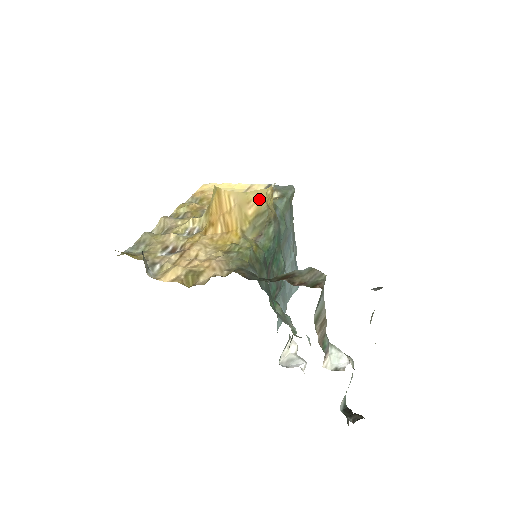
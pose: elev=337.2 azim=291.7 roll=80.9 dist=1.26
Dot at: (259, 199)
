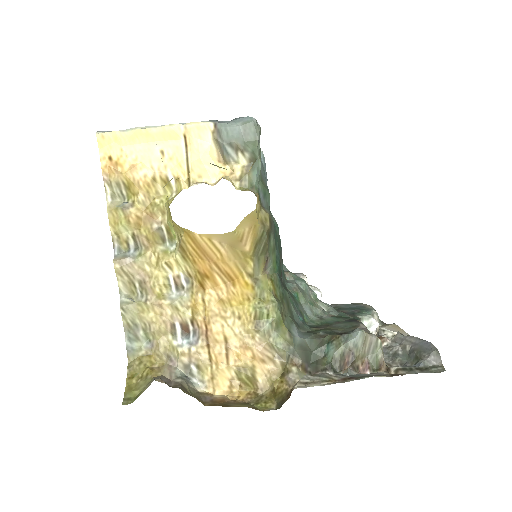
Dot at: (251, 226)
